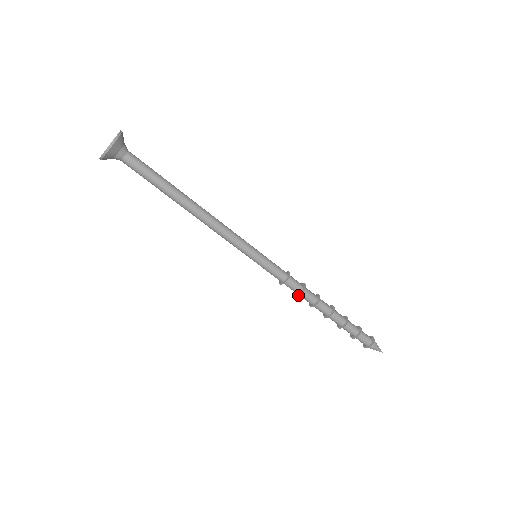
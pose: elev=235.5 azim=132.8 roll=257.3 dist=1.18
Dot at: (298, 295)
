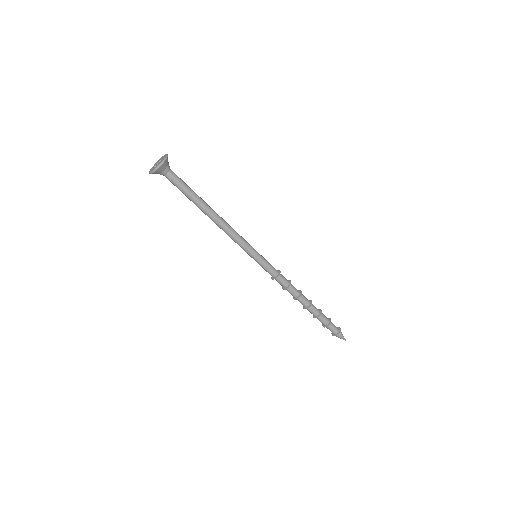
Dot at: (286, 288)
